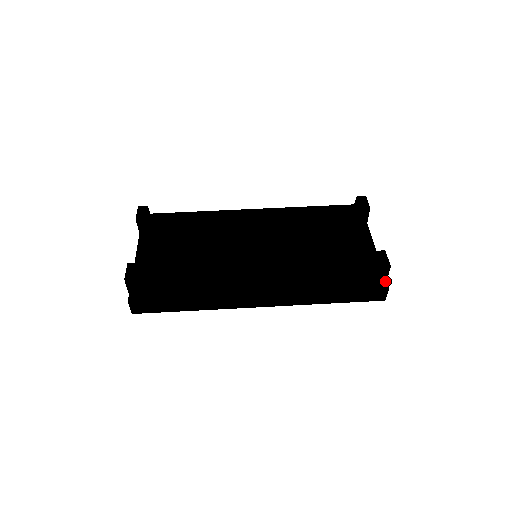
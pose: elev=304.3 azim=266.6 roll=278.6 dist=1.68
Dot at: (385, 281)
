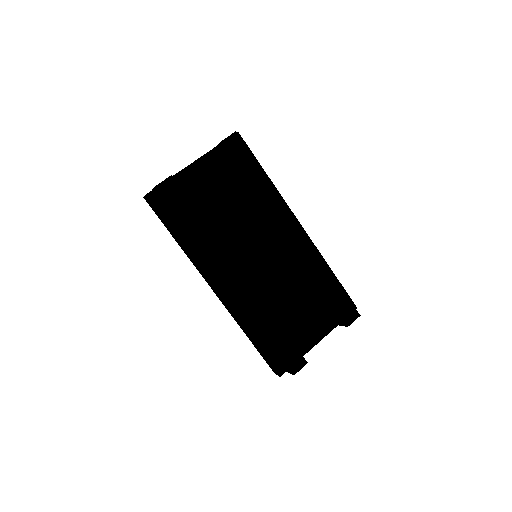
Dot at: (285, 371)
